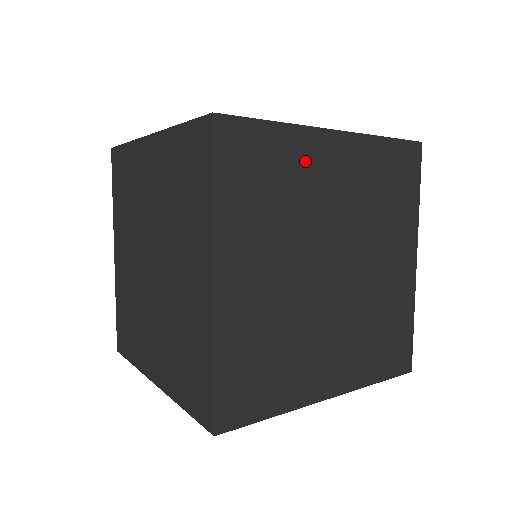
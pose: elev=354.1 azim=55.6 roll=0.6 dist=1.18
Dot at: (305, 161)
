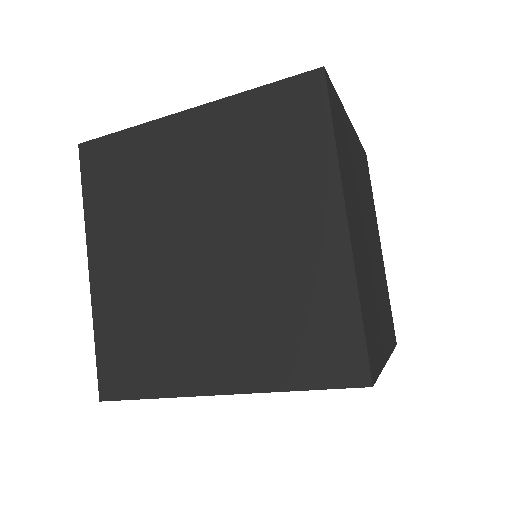
Dot at: (157, 151)
